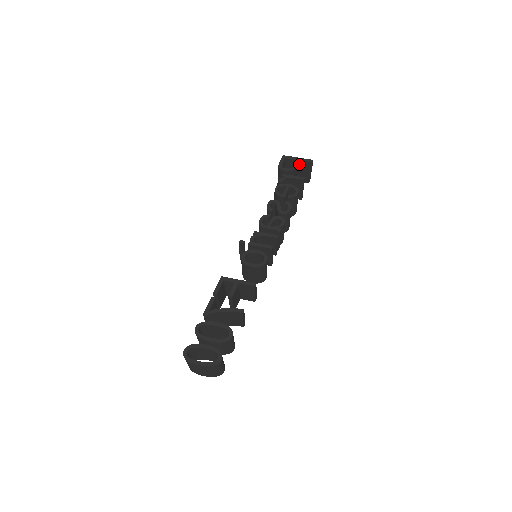
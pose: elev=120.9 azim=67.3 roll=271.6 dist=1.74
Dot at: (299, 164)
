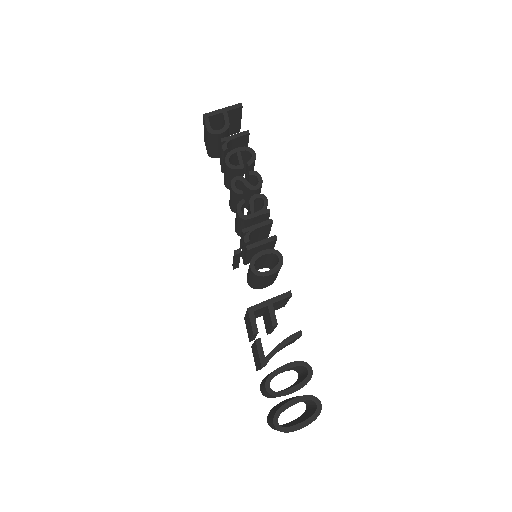
Dot at: occluded
